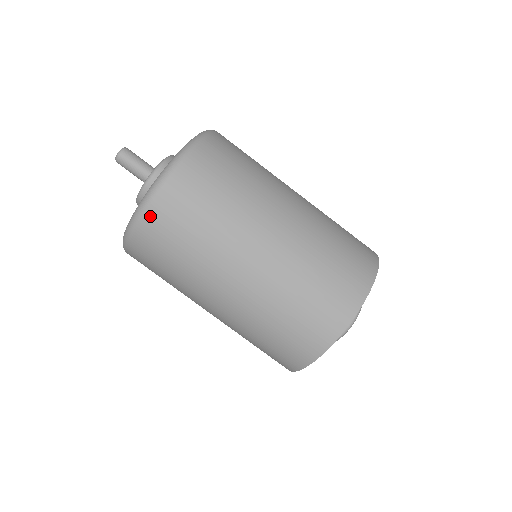
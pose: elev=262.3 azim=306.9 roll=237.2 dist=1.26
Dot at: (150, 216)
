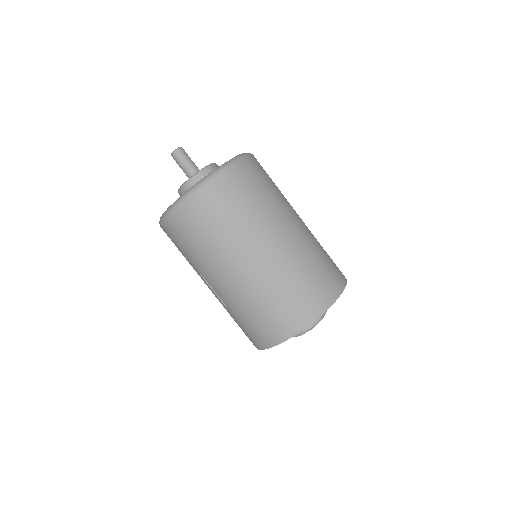
Dot at: (241, 167)
